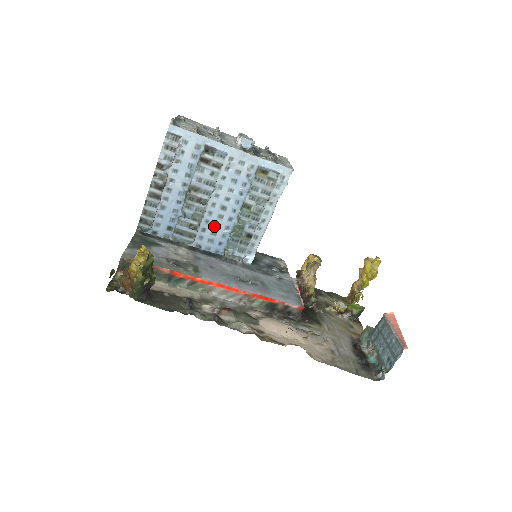
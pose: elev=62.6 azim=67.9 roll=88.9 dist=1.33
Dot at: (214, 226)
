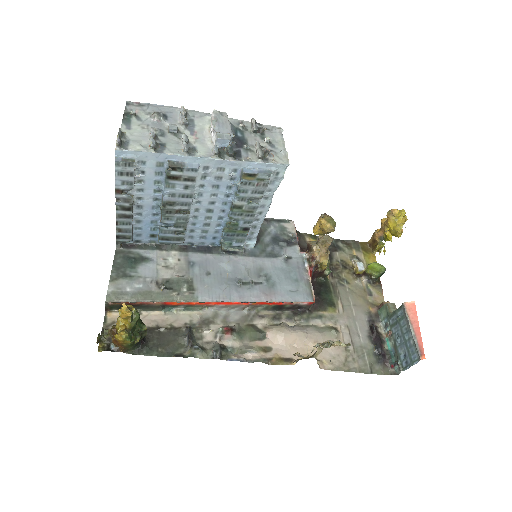
Dot at: (203, 226)
